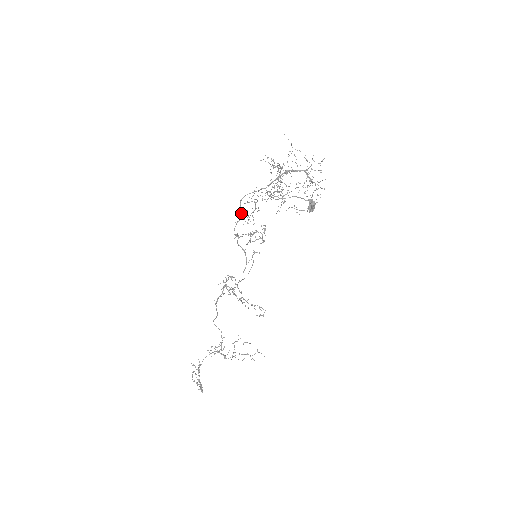
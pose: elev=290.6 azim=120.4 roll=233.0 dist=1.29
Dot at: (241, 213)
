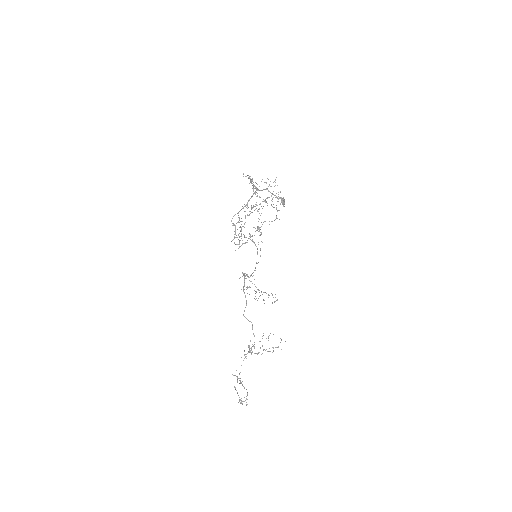
Dot at: (235, 228)
